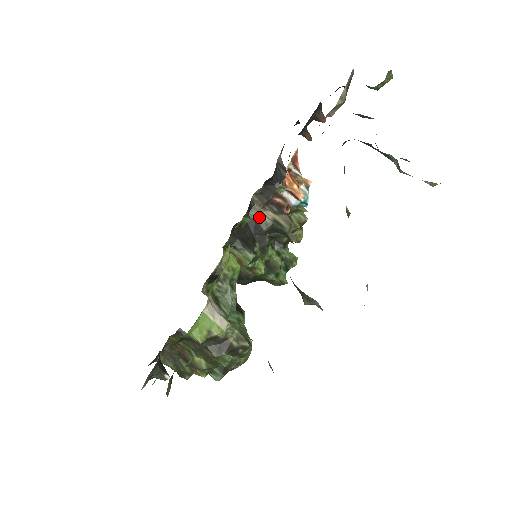
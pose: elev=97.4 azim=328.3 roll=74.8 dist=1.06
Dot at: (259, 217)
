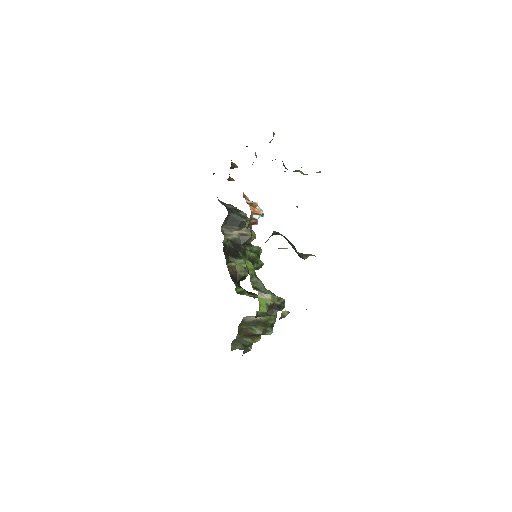
Dot at: (231, 238)
